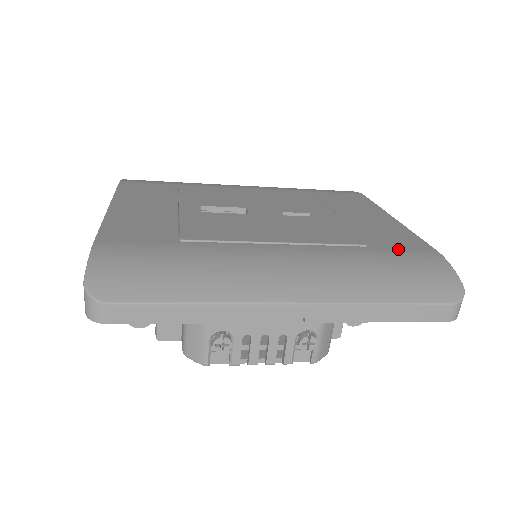
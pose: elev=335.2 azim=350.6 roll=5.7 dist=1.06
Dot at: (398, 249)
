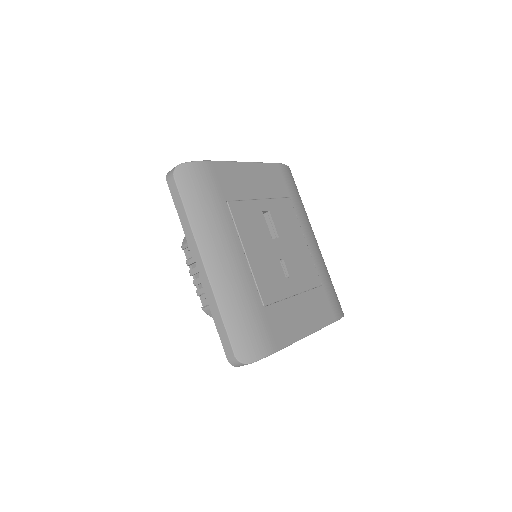
Dot at: (268, 325)
